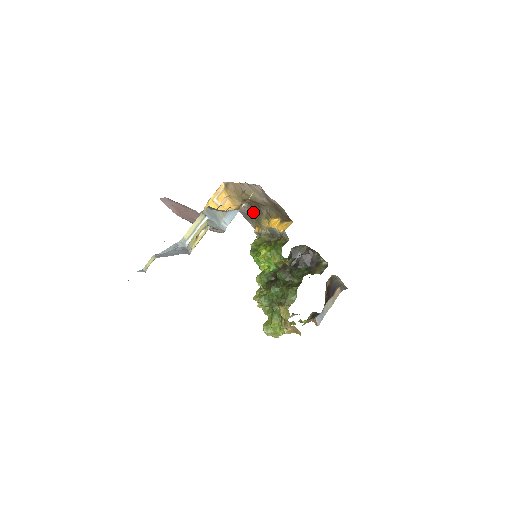
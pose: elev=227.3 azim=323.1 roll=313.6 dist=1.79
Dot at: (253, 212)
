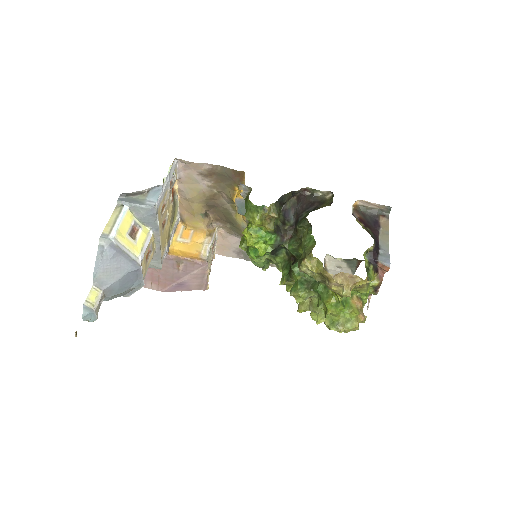
Dot at: (230, 228)
